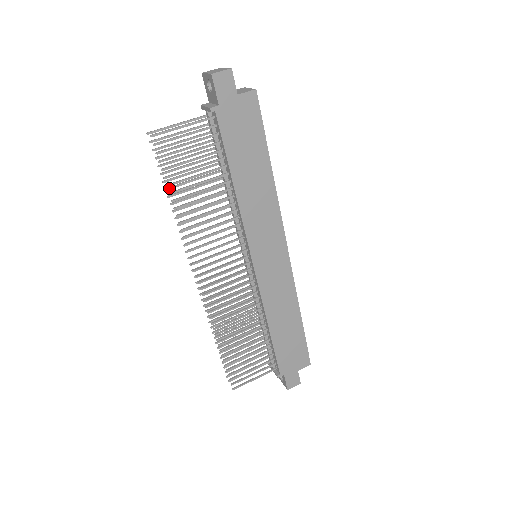
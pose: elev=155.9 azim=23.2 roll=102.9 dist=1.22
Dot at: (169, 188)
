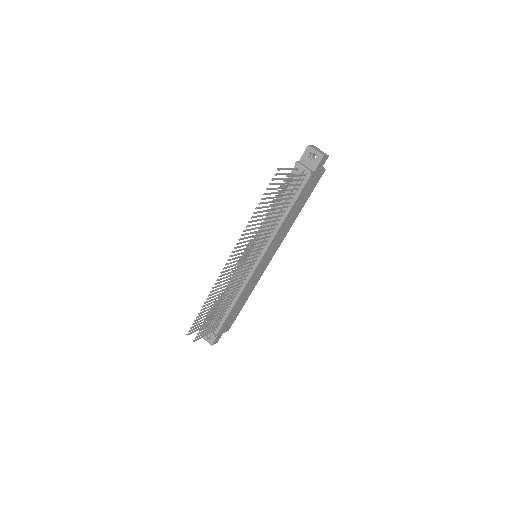
Dot at: (260, 203)
